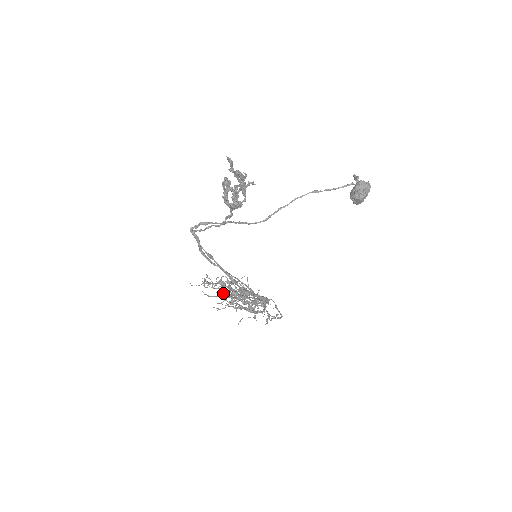
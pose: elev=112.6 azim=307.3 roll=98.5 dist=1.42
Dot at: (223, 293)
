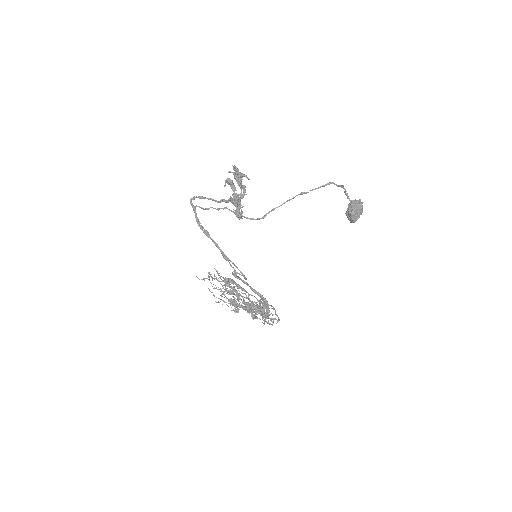
Dot at: (221, 279)
